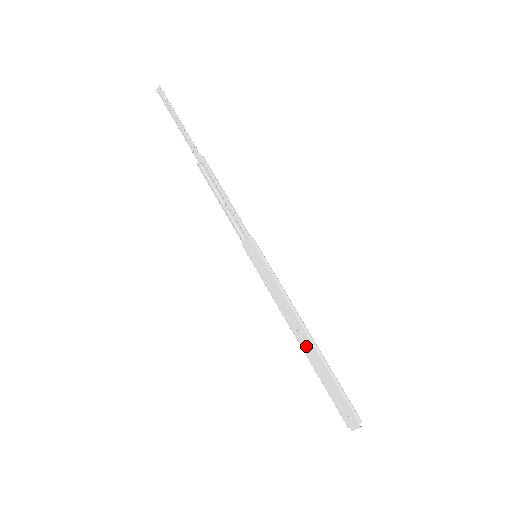
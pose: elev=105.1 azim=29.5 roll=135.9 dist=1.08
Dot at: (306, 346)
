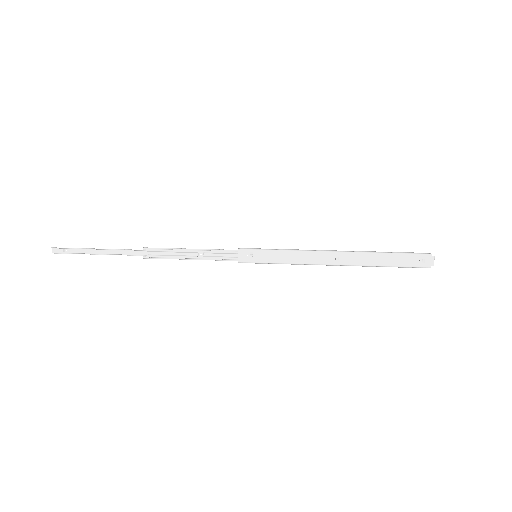
Dot at: (351, 260)
